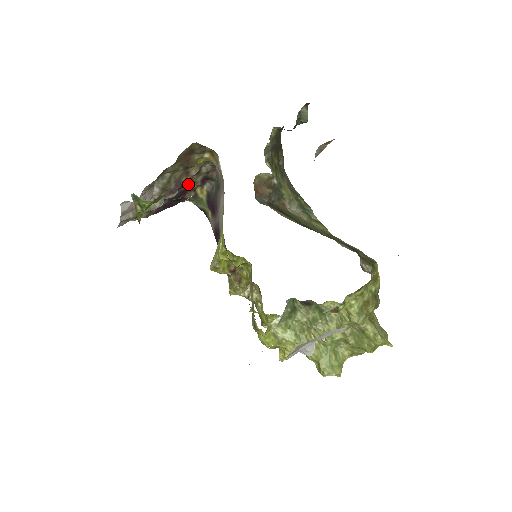
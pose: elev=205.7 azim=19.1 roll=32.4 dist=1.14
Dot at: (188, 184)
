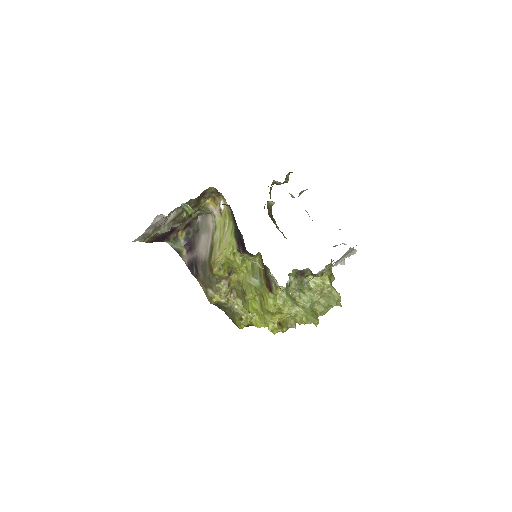
Dot at: occluded
